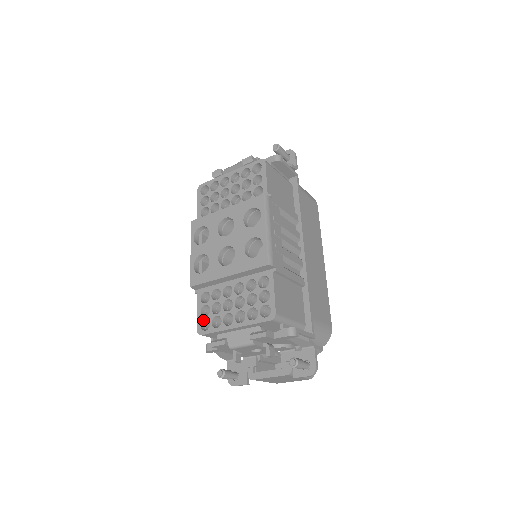
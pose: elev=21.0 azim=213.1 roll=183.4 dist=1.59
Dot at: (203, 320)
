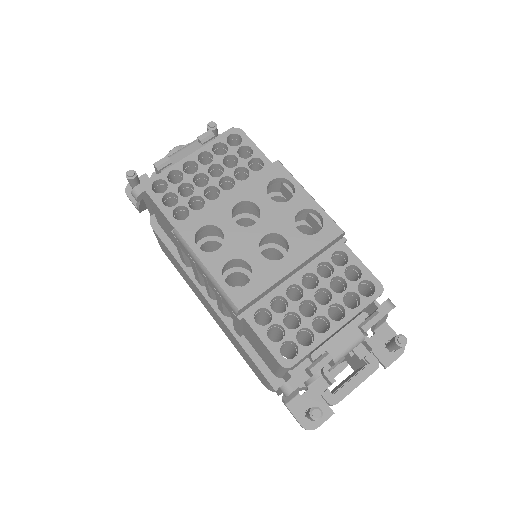
Dot at: (279, 347)
